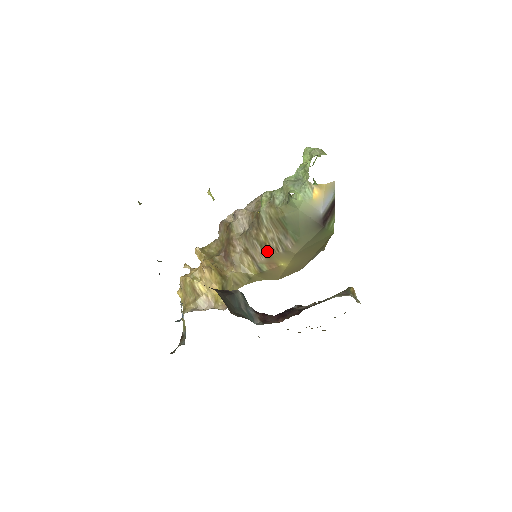
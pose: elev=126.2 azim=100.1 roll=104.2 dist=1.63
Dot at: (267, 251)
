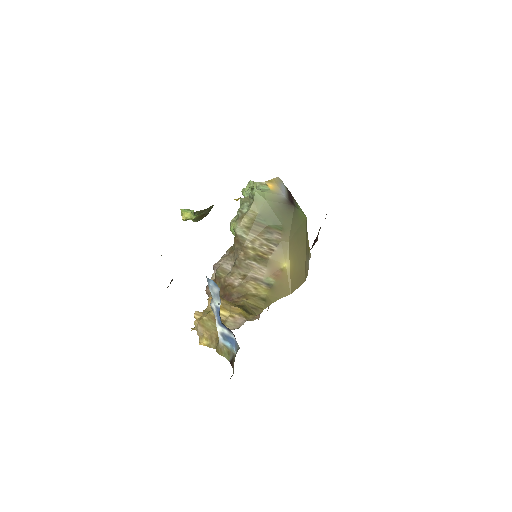
Dot at: (263, 260)
